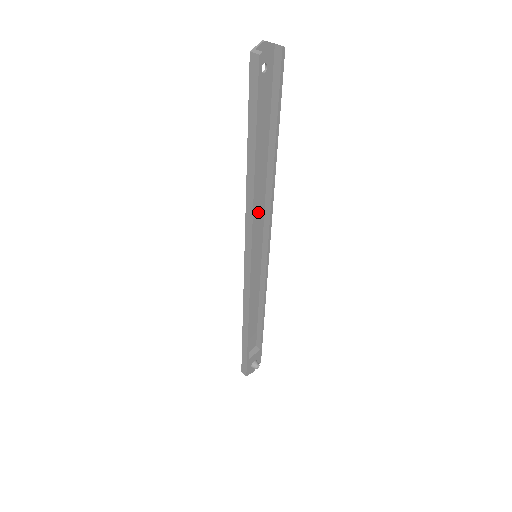
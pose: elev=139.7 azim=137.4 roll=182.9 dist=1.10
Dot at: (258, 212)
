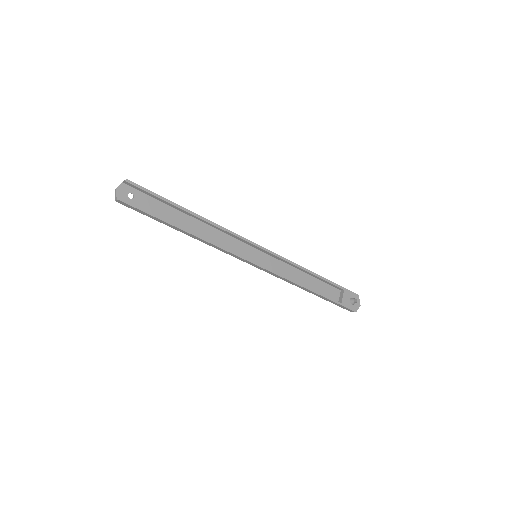
Dot at: (224, 239)
